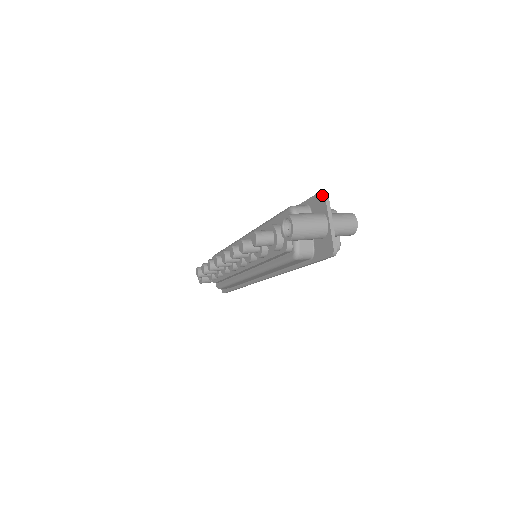
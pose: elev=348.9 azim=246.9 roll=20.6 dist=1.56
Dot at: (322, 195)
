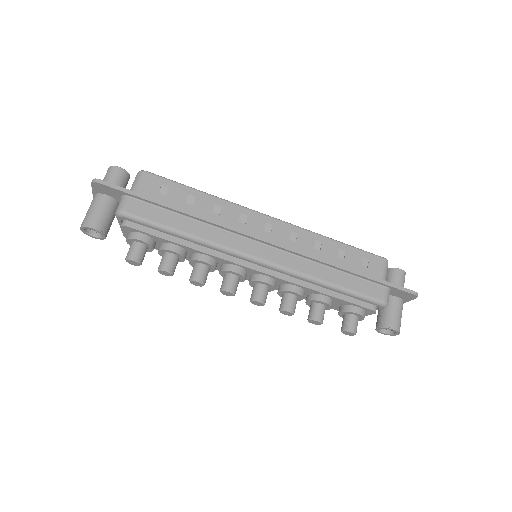
Dot at: (415, 297)
